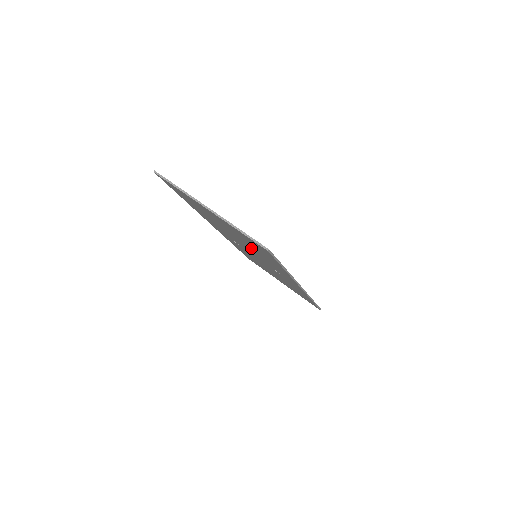
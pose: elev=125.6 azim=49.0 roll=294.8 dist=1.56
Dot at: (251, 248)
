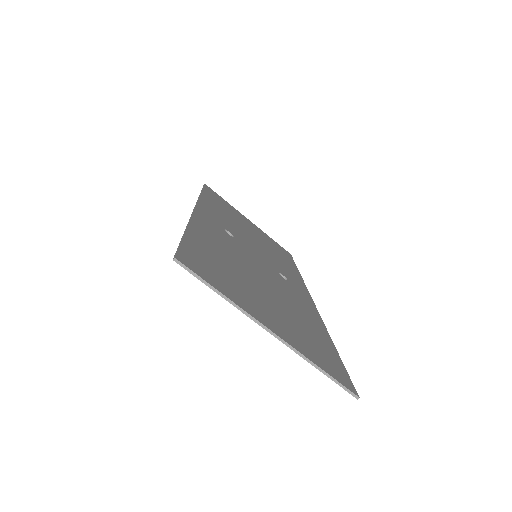
Dot at: occluded
